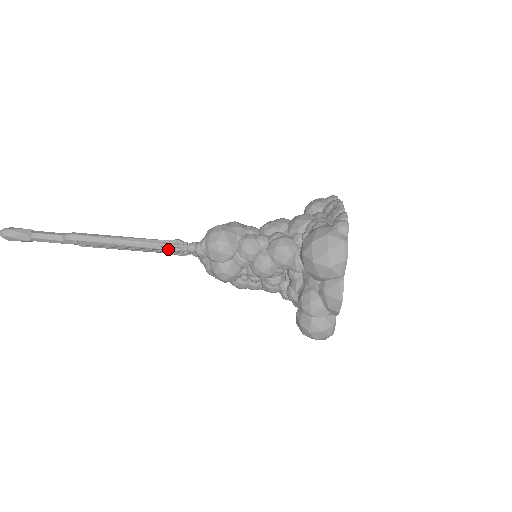
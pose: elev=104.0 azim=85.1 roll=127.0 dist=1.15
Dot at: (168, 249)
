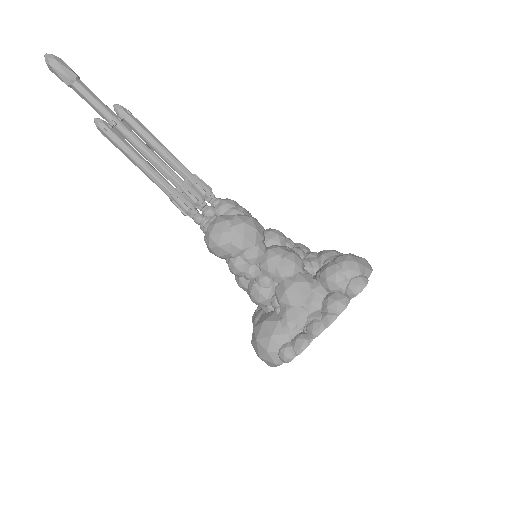
Dot at: (177, 207)
